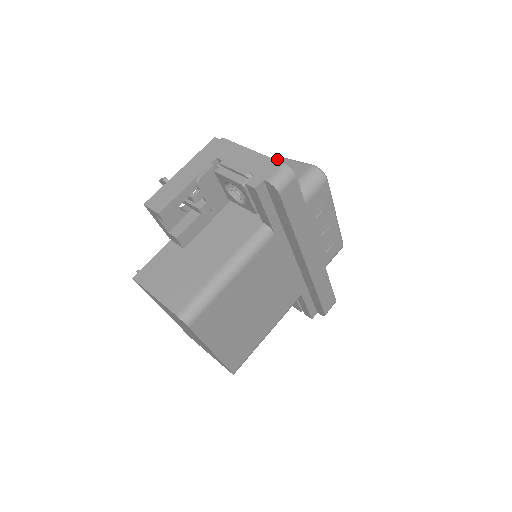
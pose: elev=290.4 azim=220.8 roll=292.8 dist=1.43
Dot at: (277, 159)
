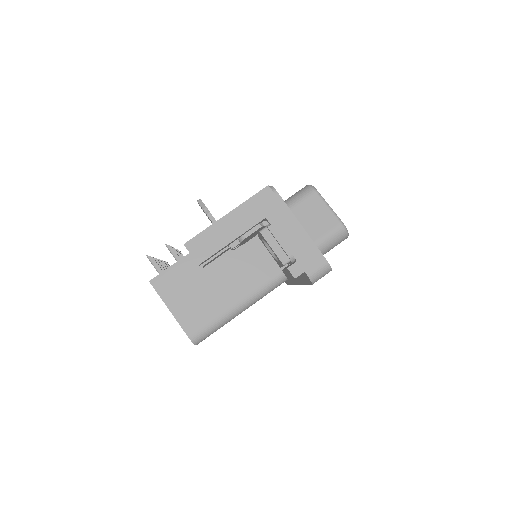
Dot at: (311, 190)
